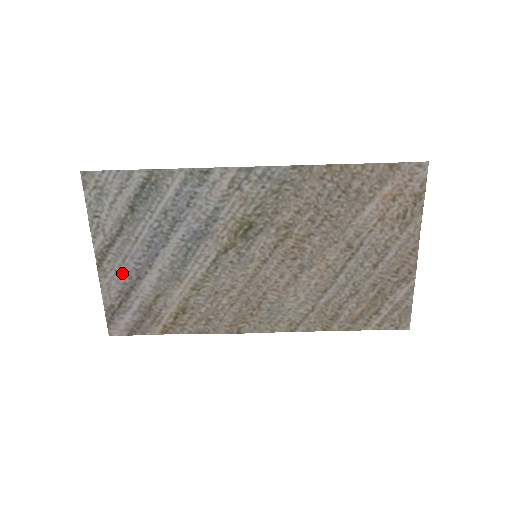
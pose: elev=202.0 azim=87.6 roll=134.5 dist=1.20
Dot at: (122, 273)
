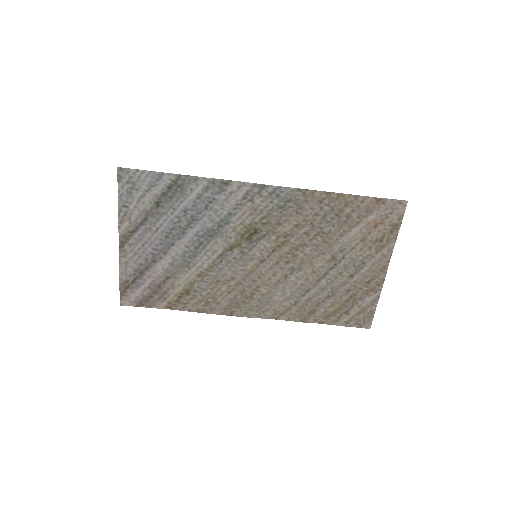
Dot at: (140, 255)
